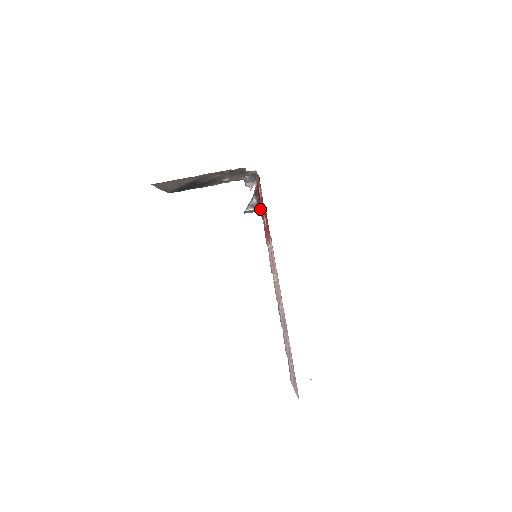
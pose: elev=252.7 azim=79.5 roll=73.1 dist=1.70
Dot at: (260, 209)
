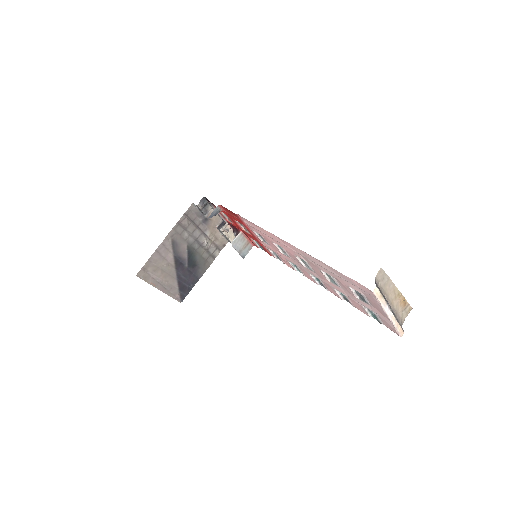
Dot at: (245, 237)
